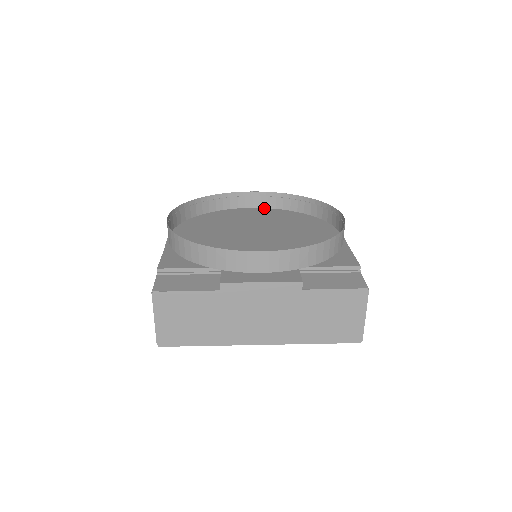
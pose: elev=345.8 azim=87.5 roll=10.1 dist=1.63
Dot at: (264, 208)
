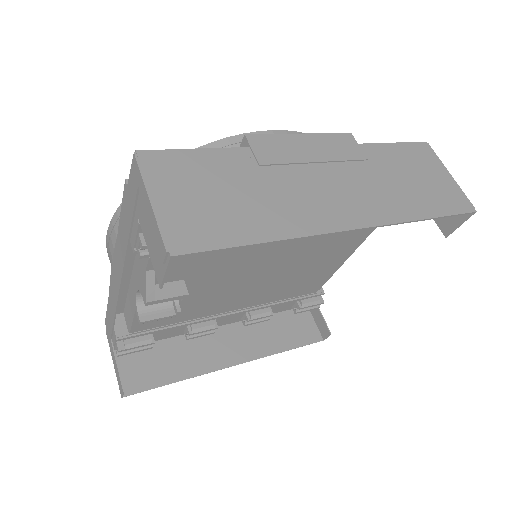
Dot at: occluded
